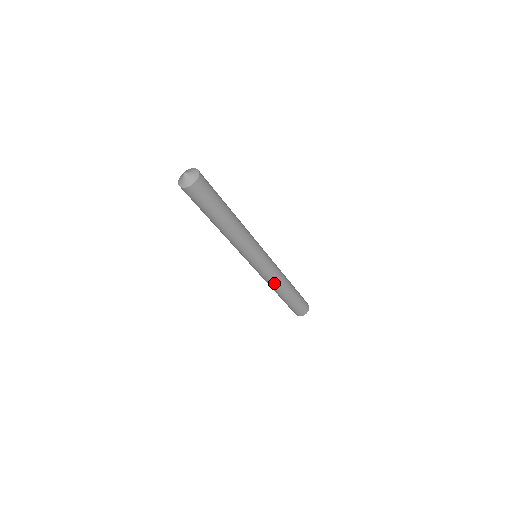
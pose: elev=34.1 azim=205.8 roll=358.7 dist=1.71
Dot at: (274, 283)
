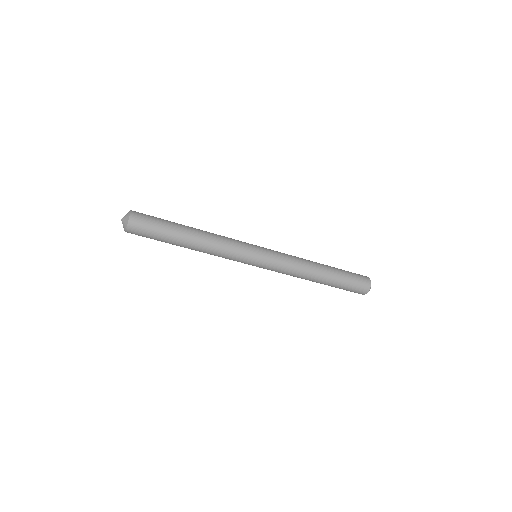
Dot at: (298, 265)
